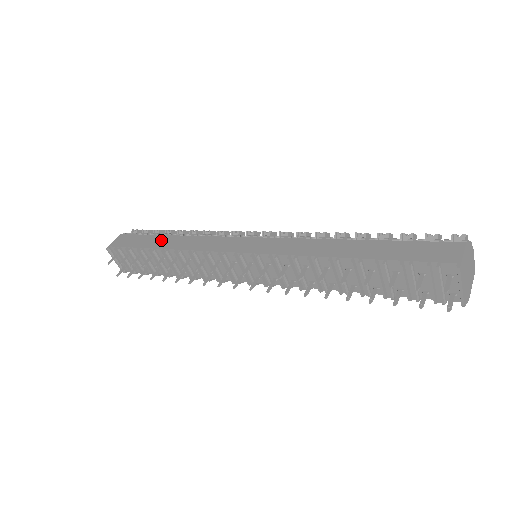
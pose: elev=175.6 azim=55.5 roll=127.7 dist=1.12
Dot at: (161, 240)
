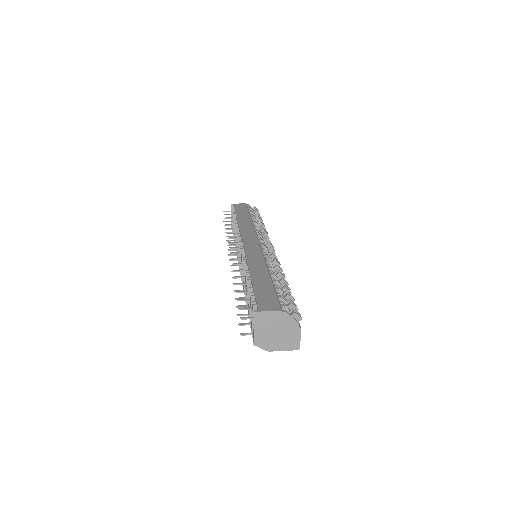
Dot at: (245, 216)
